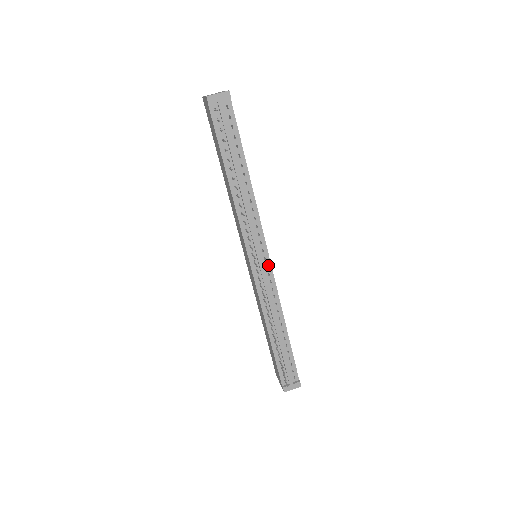
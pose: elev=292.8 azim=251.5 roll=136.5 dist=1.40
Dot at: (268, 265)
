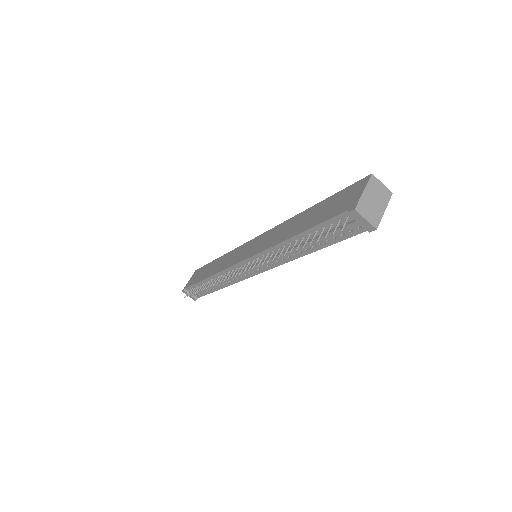
Dot at: (252, 274)
